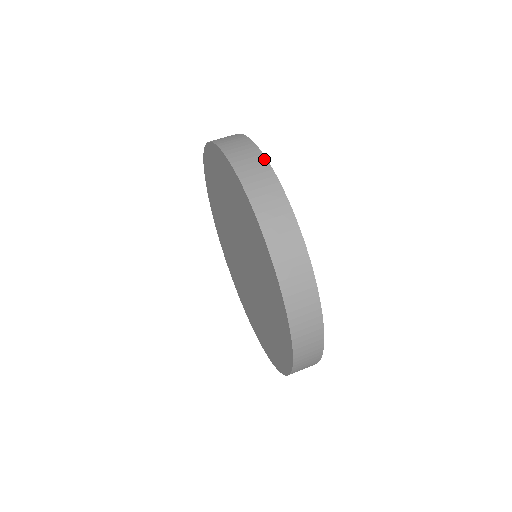
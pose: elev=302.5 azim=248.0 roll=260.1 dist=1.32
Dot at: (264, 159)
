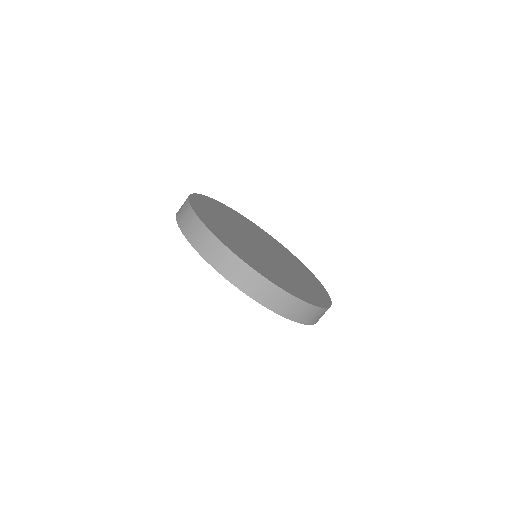
Dot at: (195, 216)
